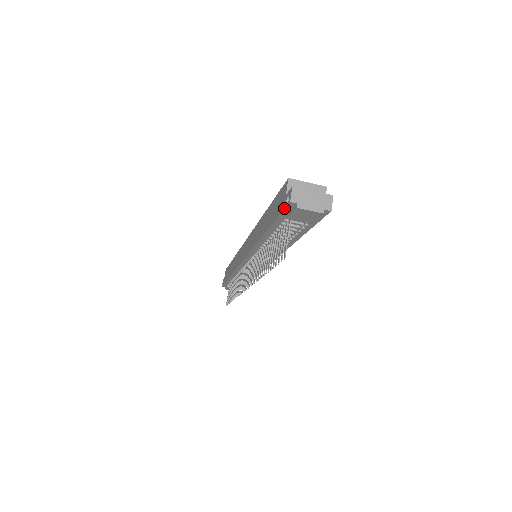
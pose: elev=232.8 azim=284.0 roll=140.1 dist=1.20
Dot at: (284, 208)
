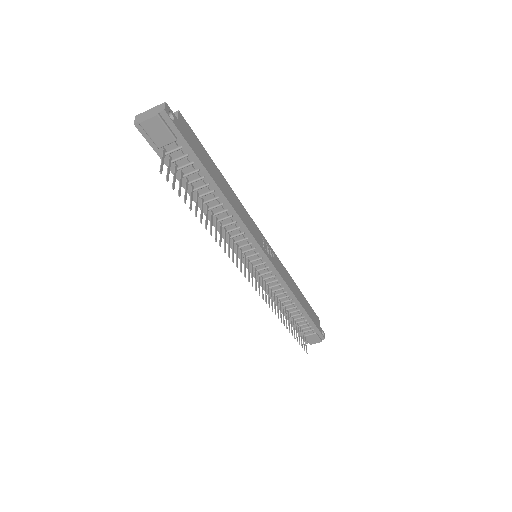
Dot at: occluded
